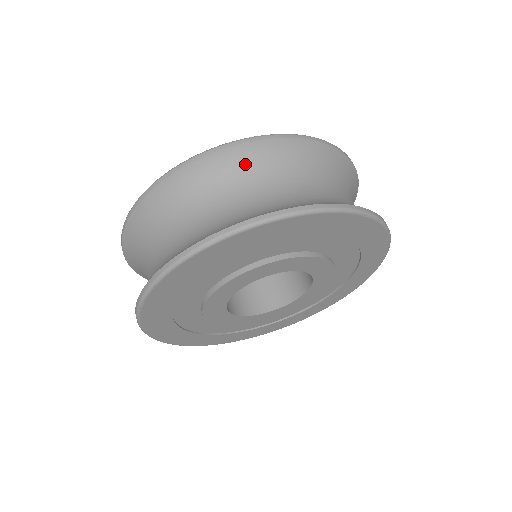
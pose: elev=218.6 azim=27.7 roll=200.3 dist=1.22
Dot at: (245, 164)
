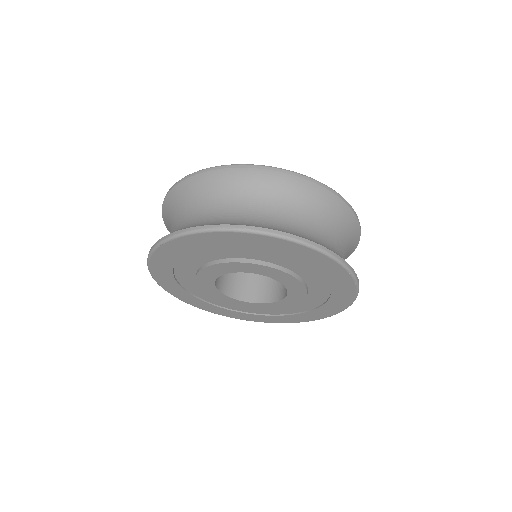
Dot at: (290, 191)
